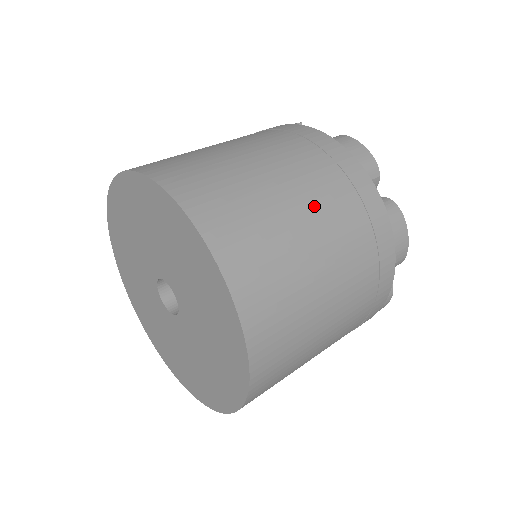
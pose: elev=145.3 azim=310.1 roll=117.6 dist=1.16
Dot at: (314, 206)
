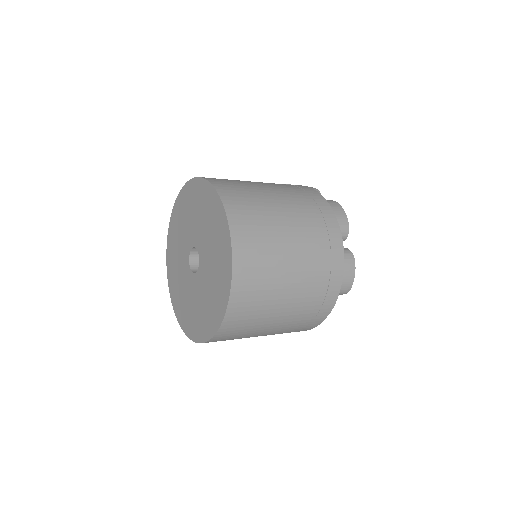
Dot at: (271, 185)
